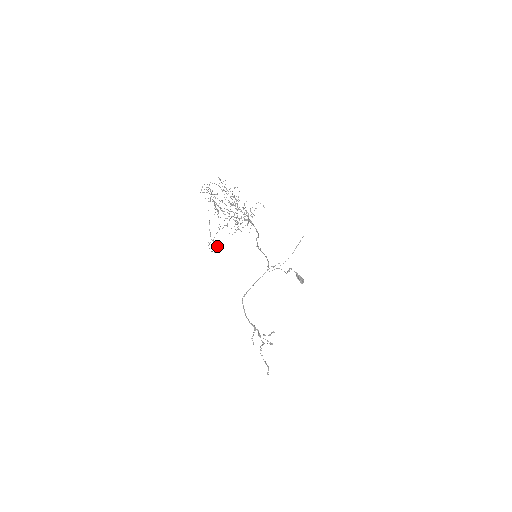
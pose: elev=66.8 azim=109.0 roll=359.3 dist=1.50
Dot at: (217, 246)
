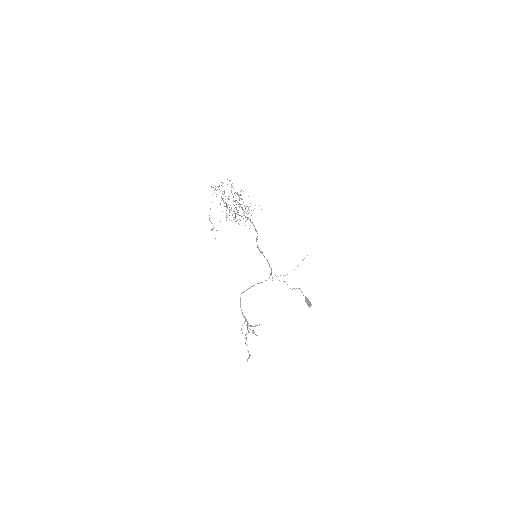
Dot at: occluded
